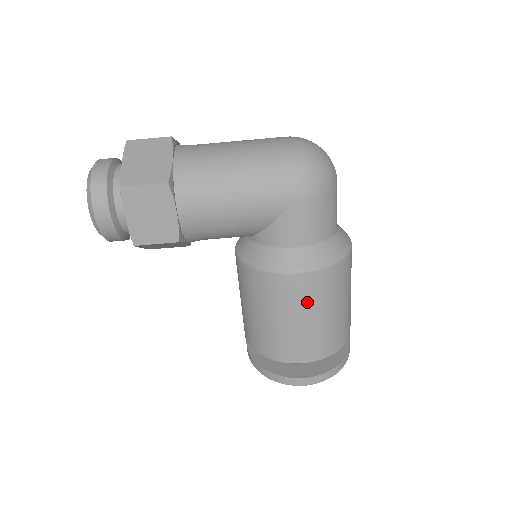
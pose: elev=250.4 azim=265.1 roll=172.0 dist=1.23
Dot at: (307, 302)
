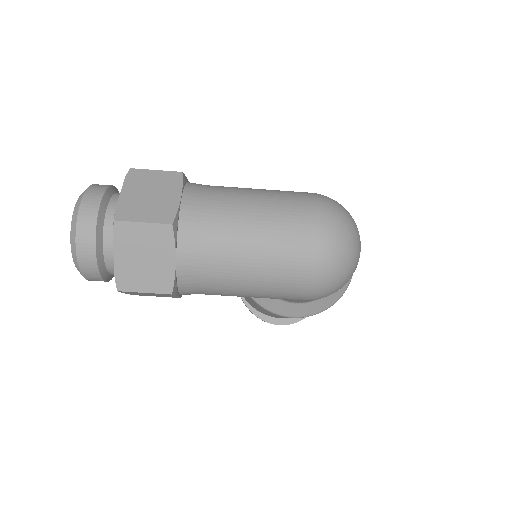
Dot at: occluded
